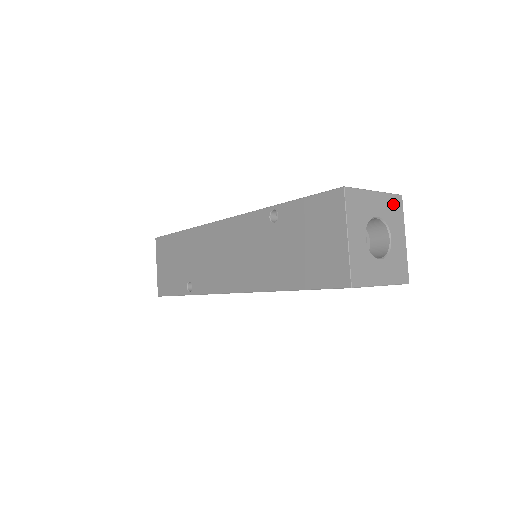
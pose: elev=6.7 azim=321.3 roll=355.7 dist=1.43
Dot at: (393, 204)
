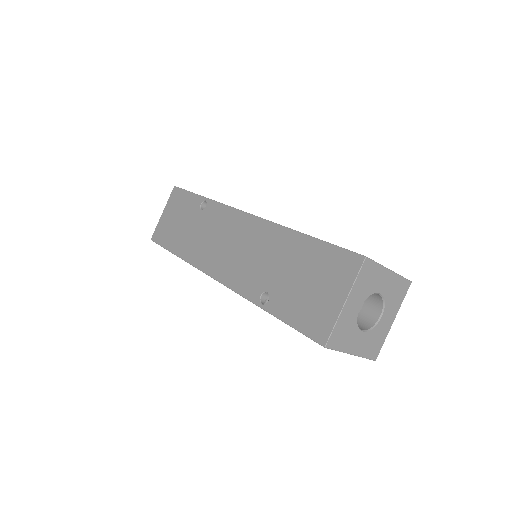
Dot at: (364, 277)
